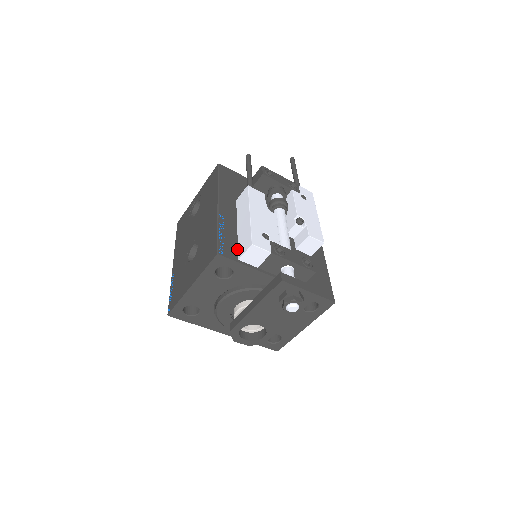
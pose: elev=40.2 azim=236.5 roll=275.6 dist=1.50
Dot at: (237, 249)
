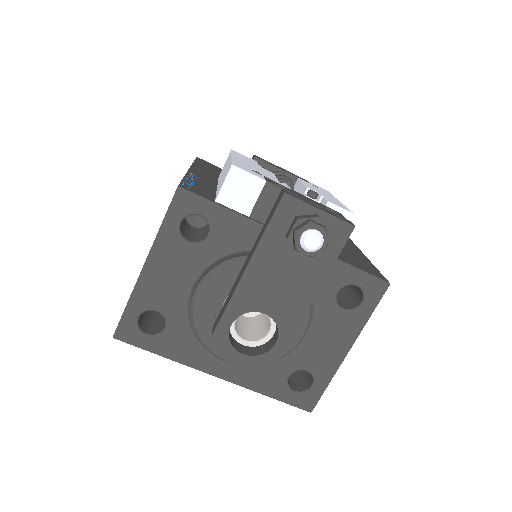
Dot at: (214, 196)
